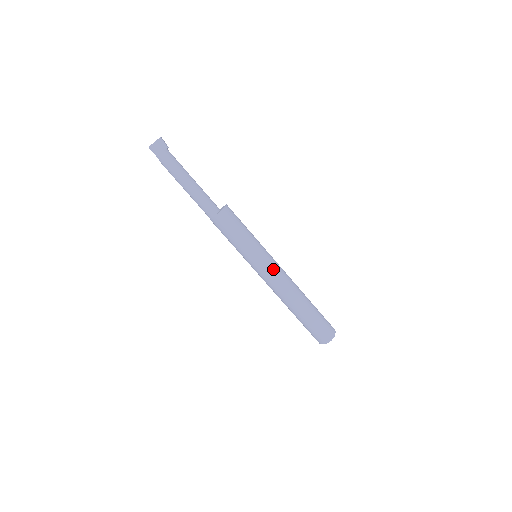
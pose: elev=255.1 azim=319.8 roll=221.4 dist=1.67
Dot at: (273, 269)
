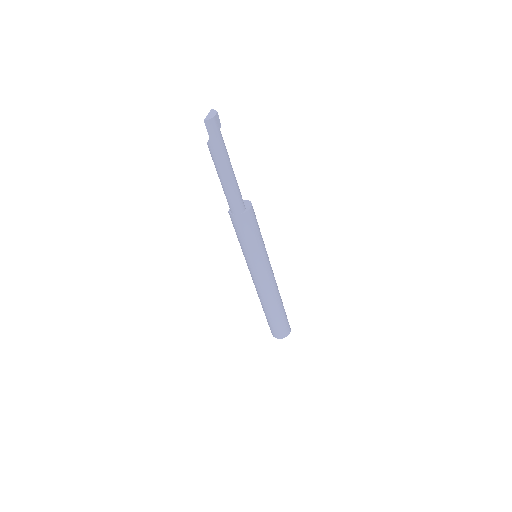
Dot at: (270, 271)
